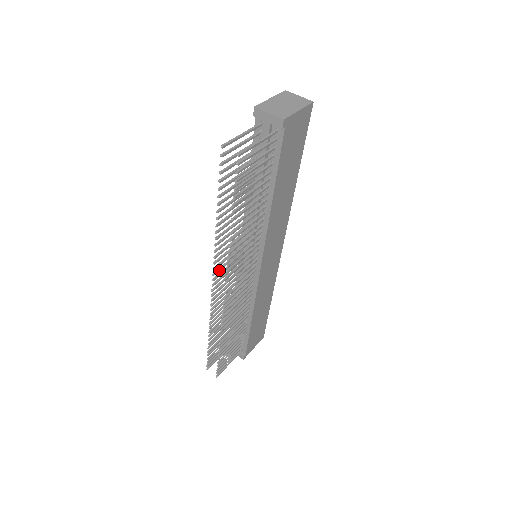
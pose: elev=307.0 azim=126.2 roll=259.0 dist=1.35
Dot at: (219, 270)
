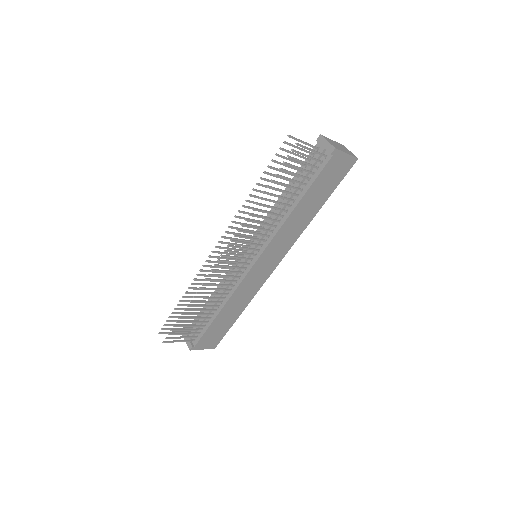
Dot at: (228, 238)
